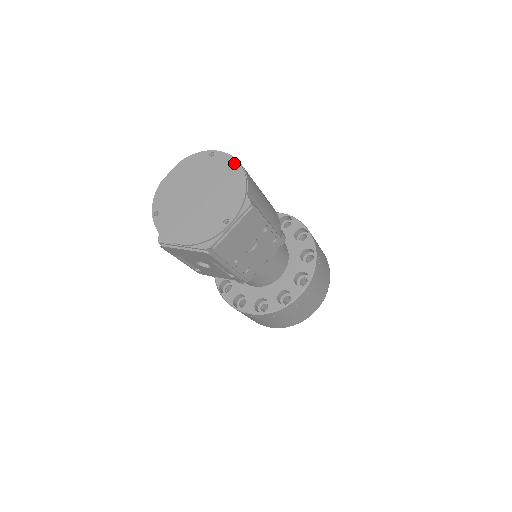
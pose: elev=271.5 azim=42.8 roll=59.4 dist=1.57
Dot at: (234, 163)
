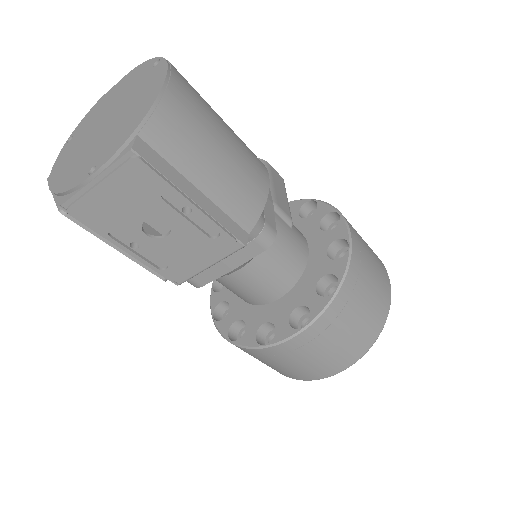
Dot at: (161, 79)
